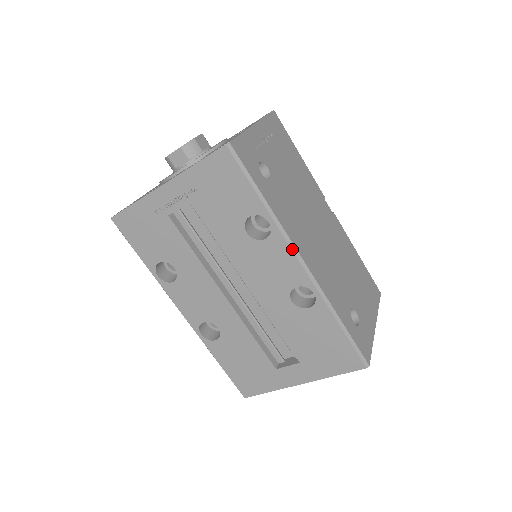
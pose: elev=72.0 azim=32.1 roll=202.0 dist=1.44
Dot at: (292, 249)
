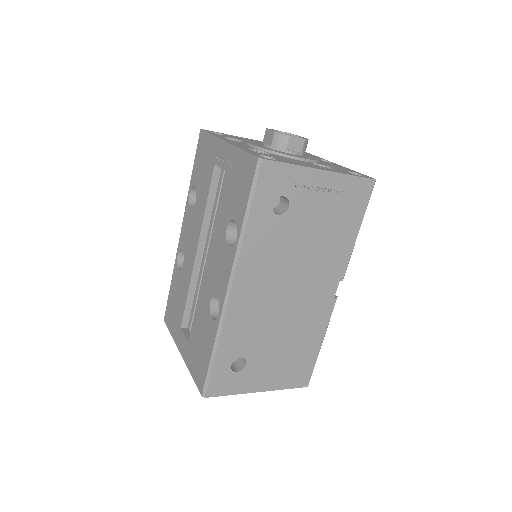
Dot at: (232, 271)
